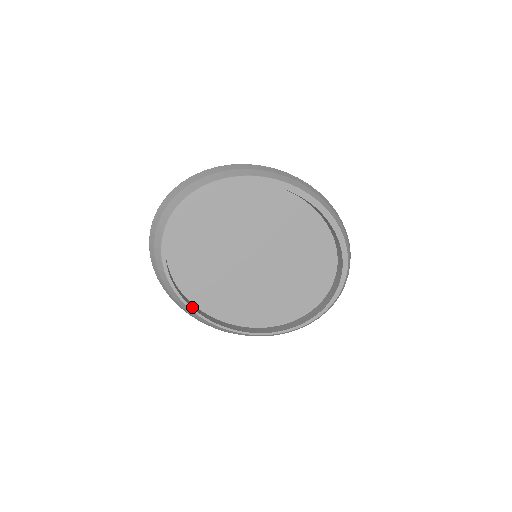
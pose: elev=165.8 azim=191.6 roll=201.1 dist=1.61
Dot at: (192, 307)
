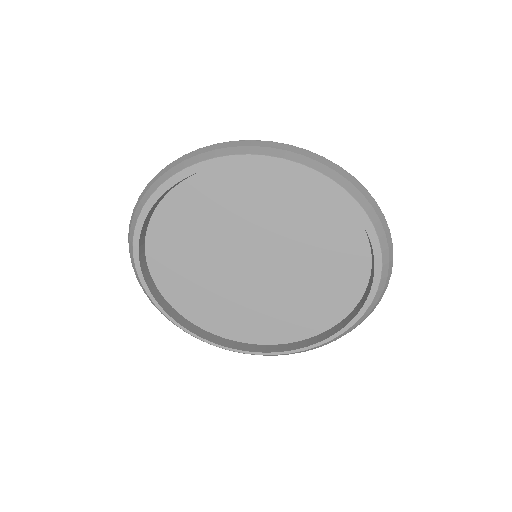
Dot at: (189, 330)
